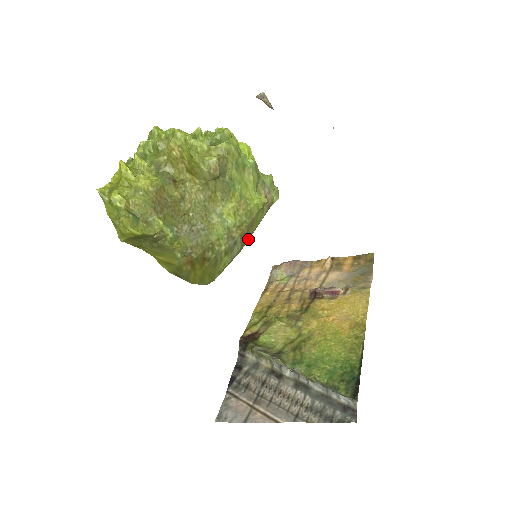
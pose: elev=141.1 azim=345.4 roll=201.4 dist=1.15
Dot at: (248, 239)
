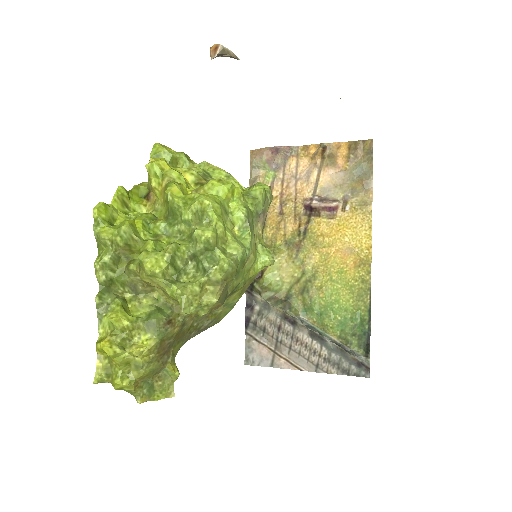
Dot at: occluded
